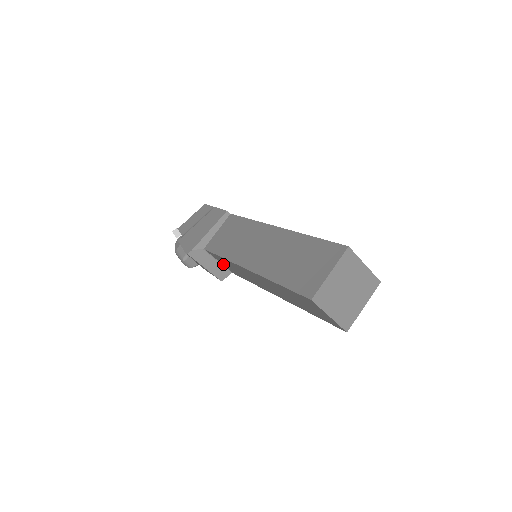
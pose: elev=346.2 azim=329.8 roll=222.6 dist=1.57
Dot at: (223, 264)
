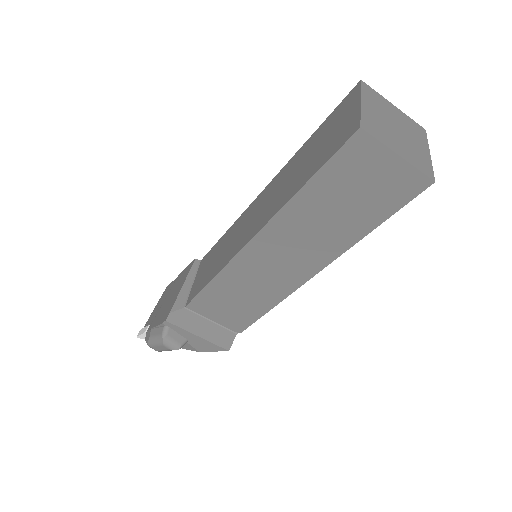
Dot at: (219, 320)
